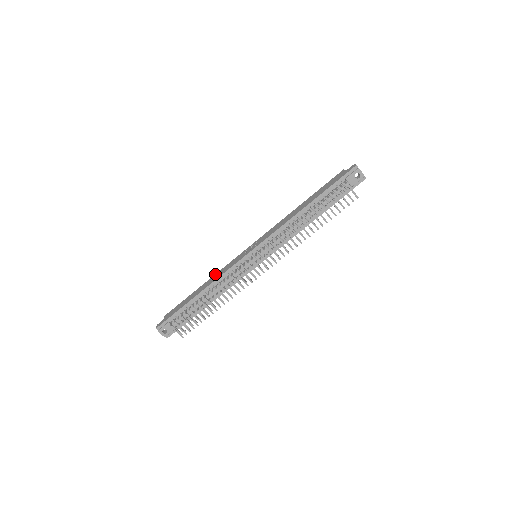
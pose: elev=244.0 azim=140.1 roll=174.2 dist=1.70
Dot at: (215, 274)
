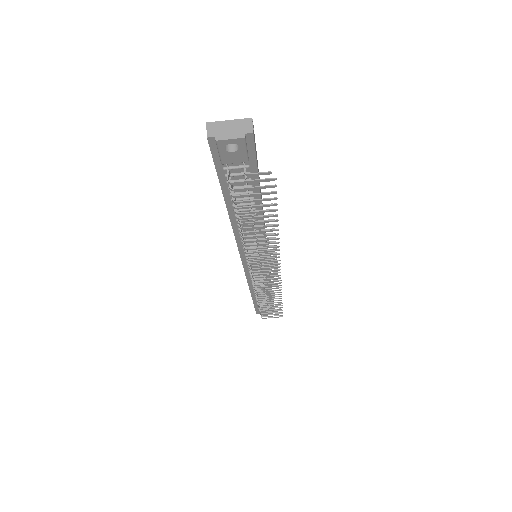
Dot at: occluded
